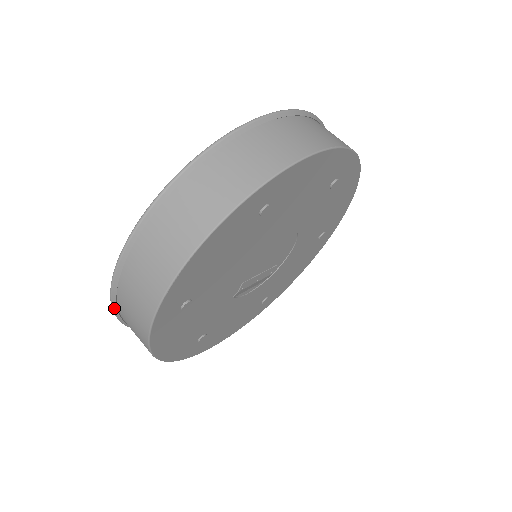
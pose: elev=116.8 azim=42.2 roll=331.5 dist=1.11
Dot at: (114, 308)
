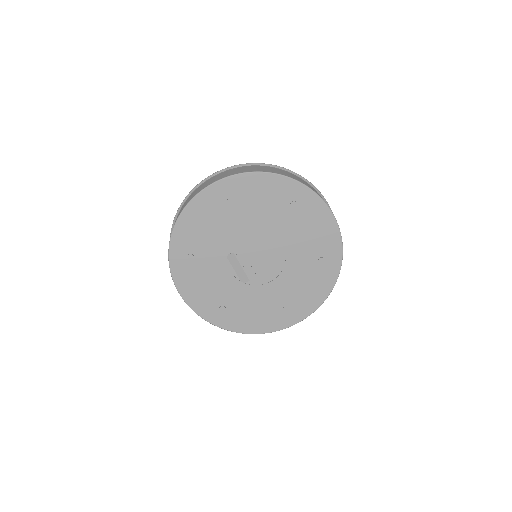
Dot at: (193, 190)
